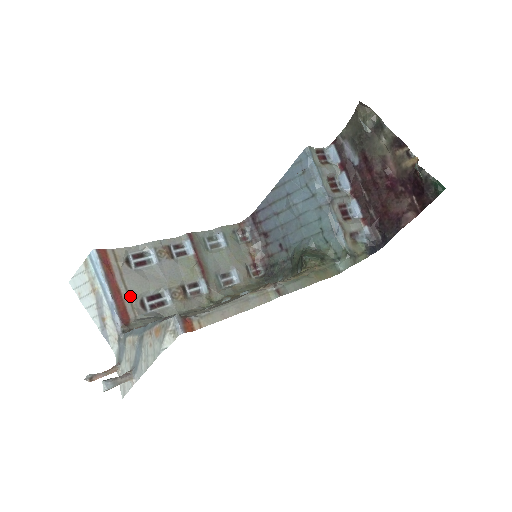
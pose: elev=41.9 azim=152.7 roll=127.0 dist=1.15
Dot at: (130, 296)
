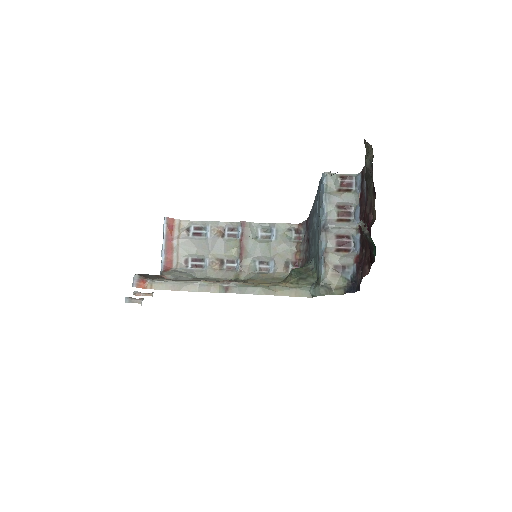
Dot at: (179, 254)
